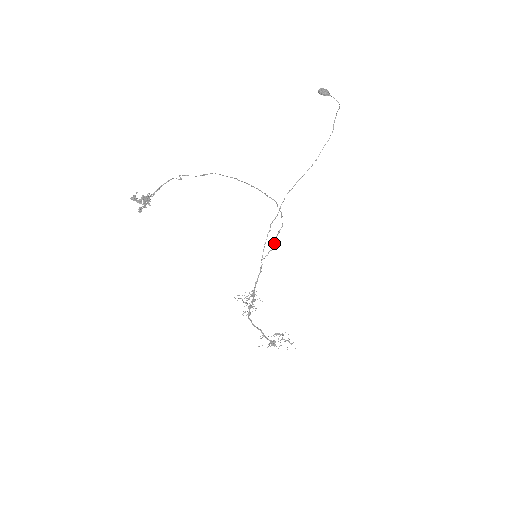
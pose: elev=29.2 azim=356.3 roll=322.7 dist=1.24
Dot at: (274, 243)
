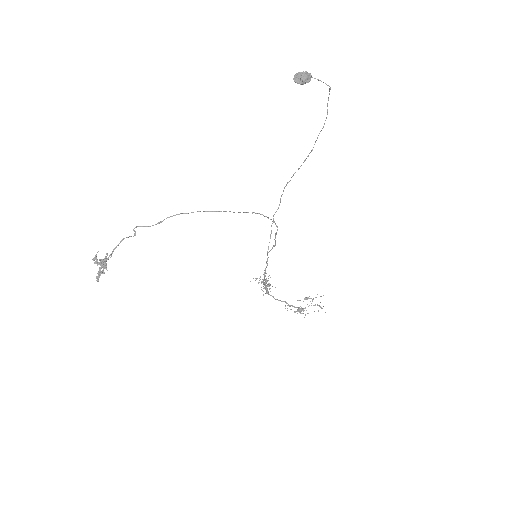
Dot at: occluded
